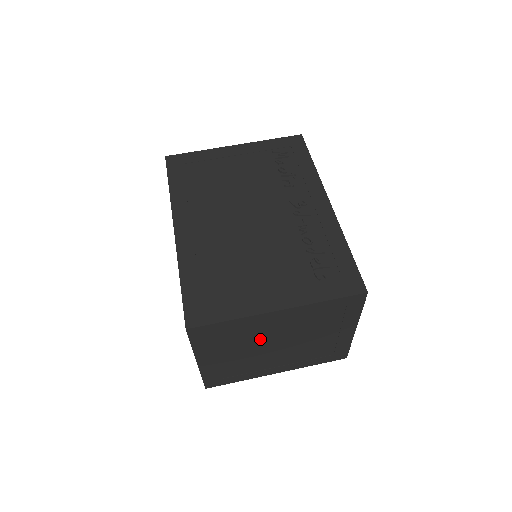
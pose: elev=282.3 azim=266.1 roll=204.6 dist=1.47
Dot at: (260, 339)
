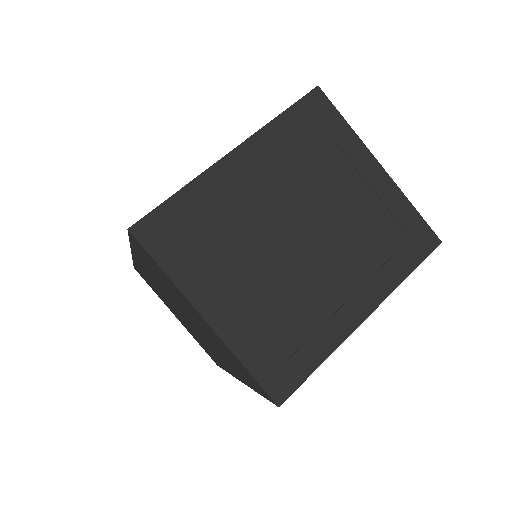
Dot at: (259, 227)
